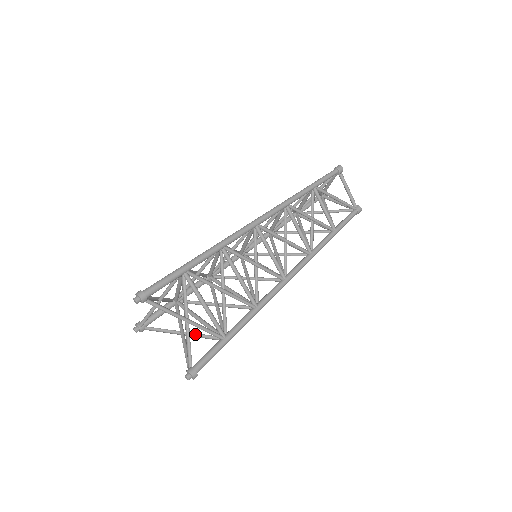
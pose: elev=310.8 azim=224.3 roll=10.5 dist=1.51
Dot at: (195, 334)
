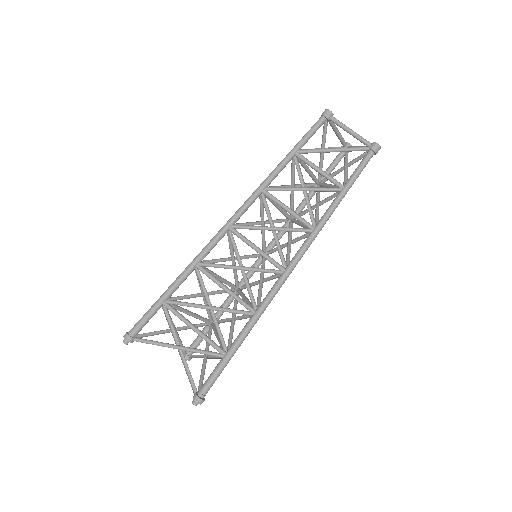
Dot at: occluded
